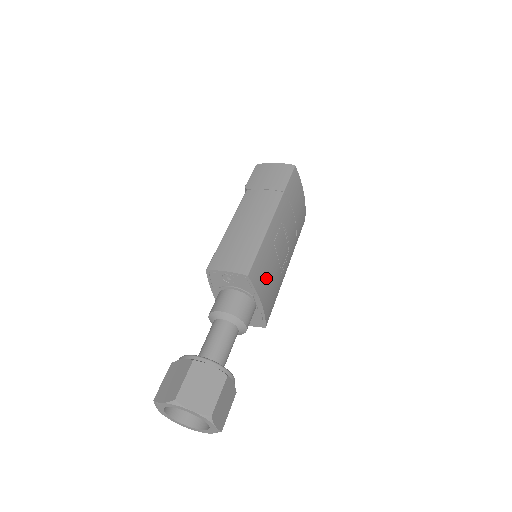
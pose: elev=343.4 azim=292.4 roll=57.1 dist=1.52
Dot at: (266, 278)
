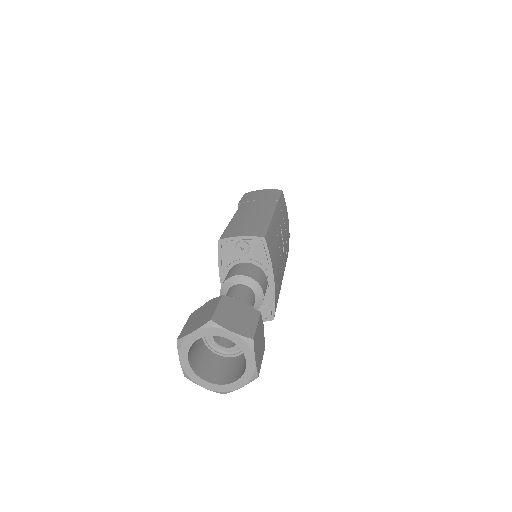
Dot at: (275, 258)
